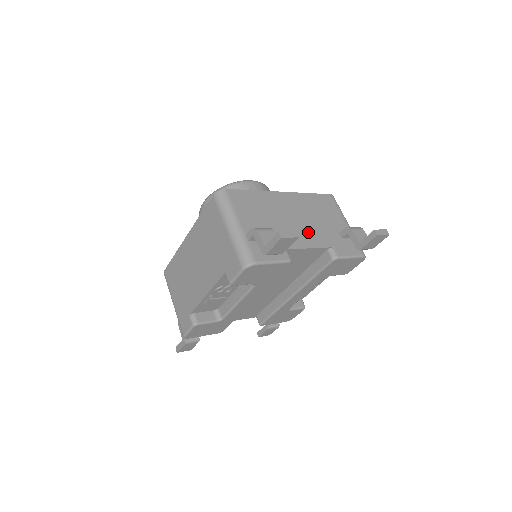
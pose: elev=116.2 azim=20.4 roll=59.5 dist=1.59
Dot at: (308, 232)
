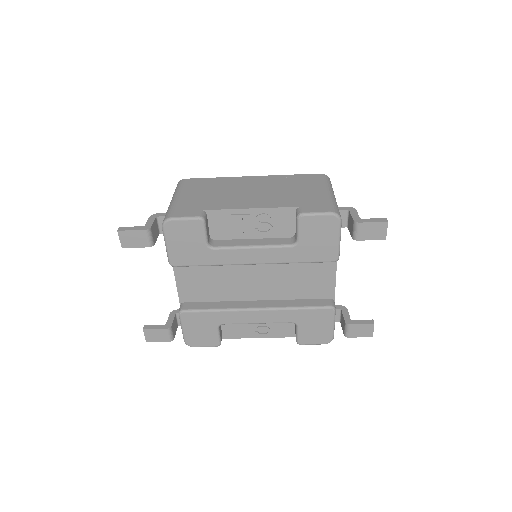
Dot at: occluded
